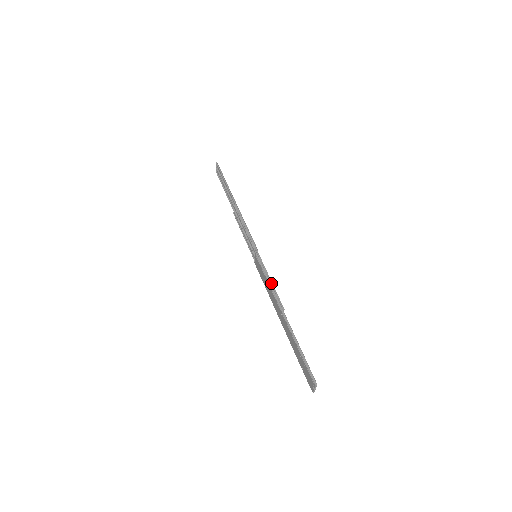
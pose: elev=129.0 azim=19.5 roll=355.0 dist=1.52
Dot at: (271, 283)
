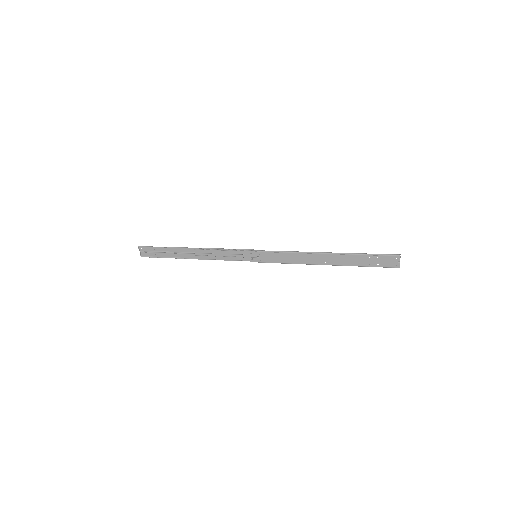
Dot at: (292, 252)
